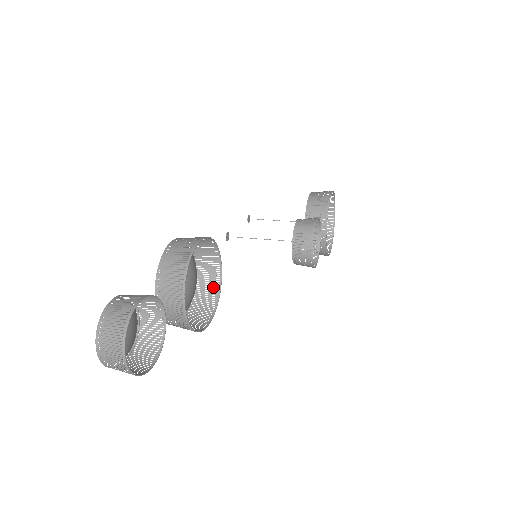
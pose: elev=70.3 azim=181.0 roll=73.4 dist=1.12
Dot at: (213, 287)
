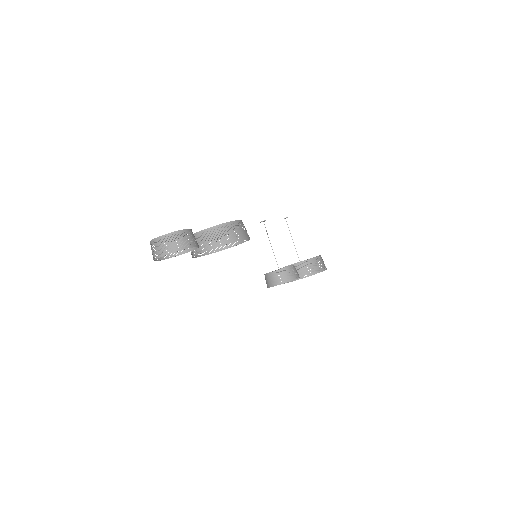
Dot at: occluded
